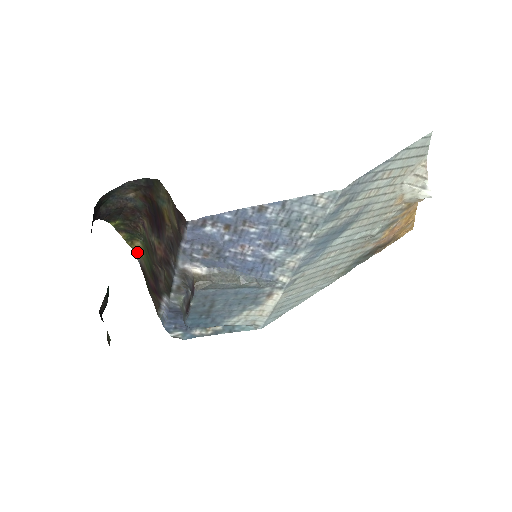
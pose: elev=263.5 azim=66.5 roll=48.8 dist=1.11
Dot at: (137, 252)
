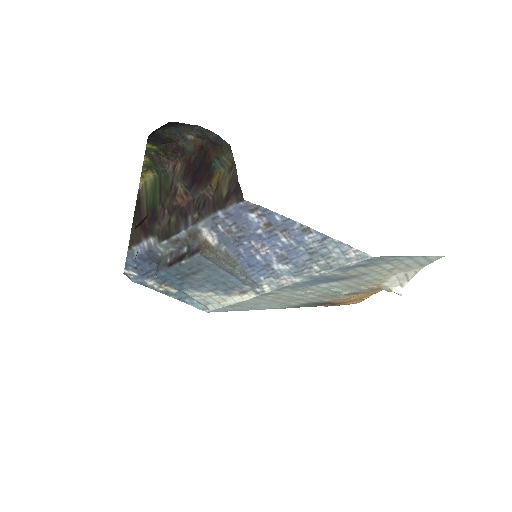
Dot at: (143, 181)
